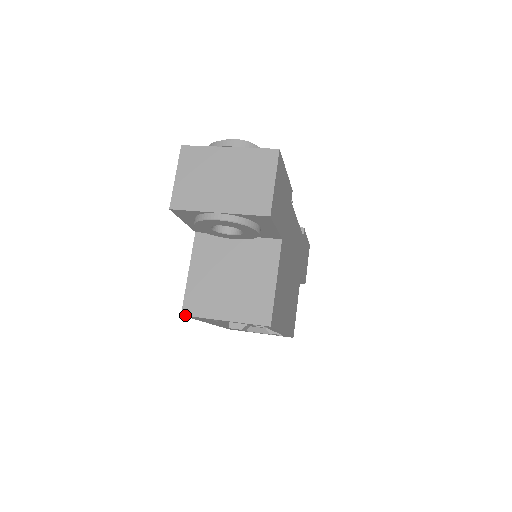
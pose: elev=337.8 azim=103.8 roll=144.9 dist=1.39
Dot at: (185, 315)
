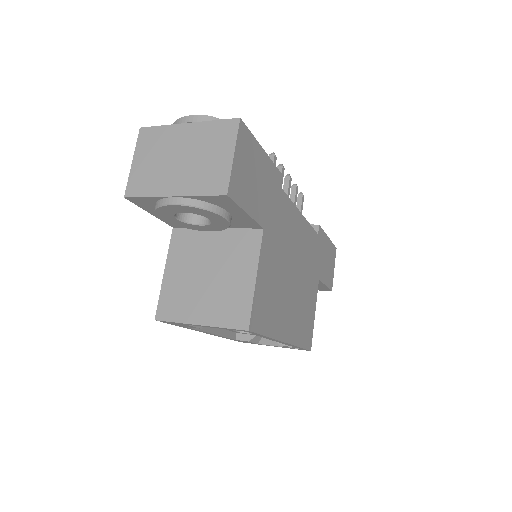
Dot at: (158, 320)
